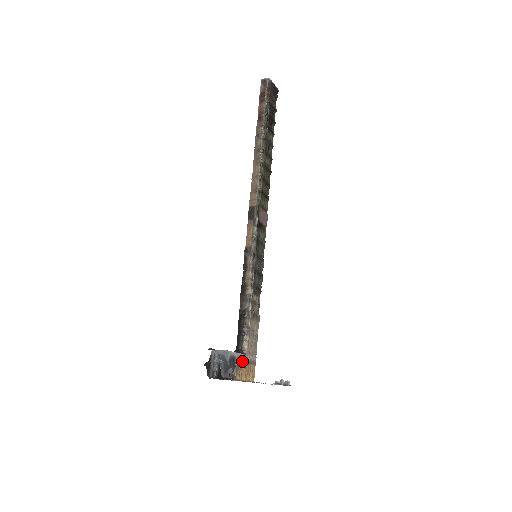
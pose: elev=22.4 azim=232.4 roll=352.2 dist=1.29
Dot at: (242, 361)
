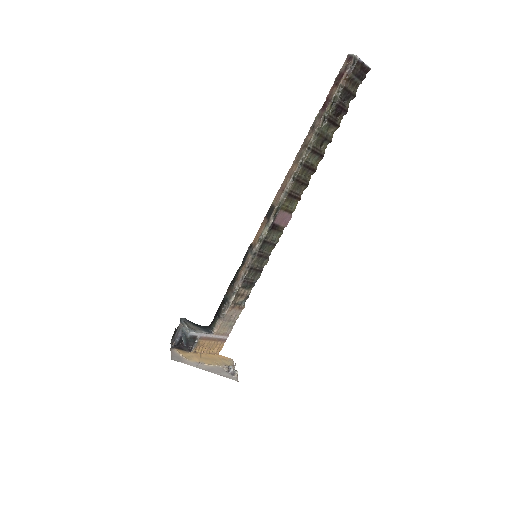
Dot at: (206, 339)
